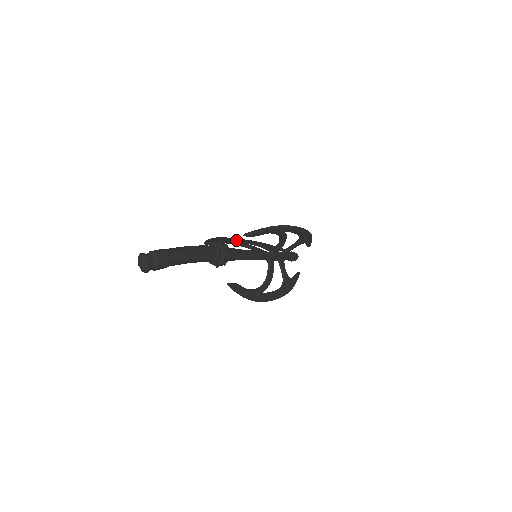
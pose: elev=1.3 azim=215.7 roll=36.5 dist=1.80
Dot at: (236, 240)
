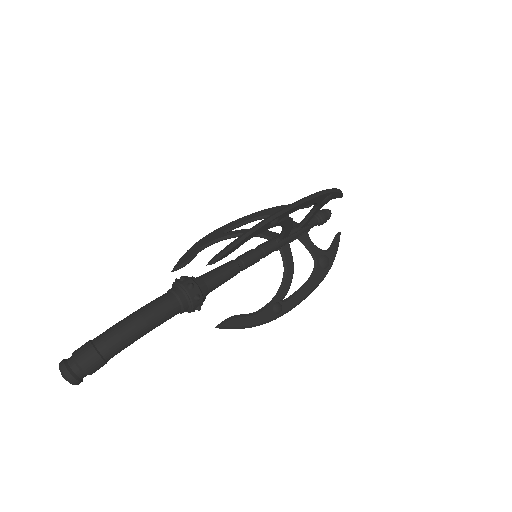
Dot at: (231, 227)
